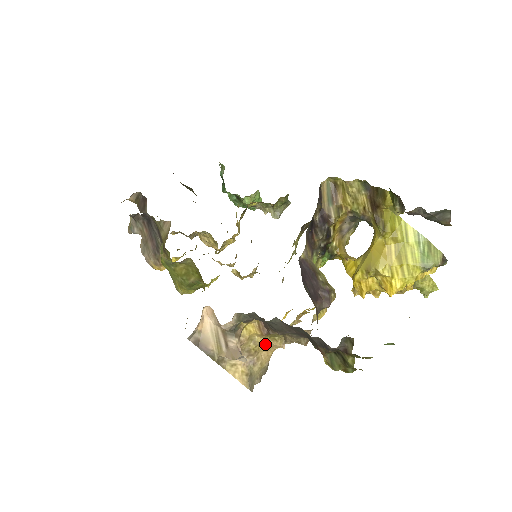
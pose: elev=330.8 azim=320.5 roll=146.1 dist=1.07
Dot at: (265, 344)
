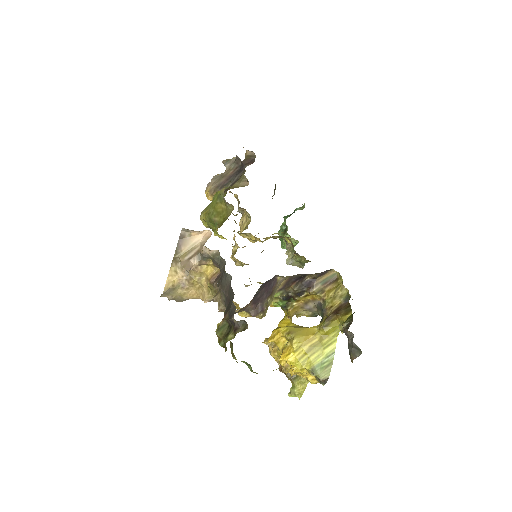
Dot at: (201, 288)
